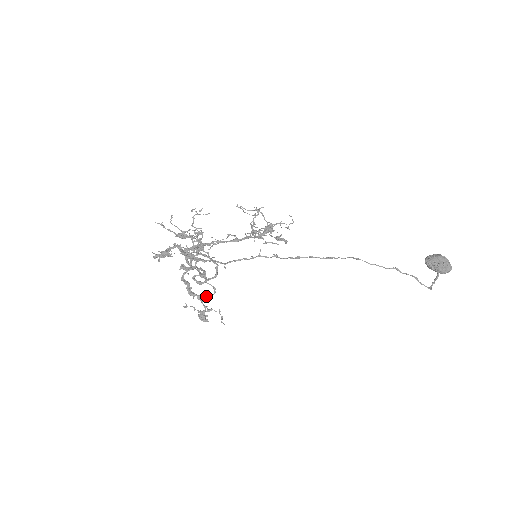
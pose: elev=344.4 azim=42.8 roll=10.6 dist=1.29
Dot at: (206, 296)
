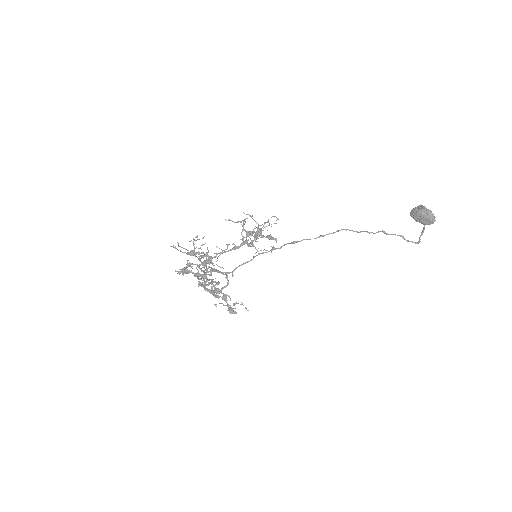
Dot at: (228, 296)
